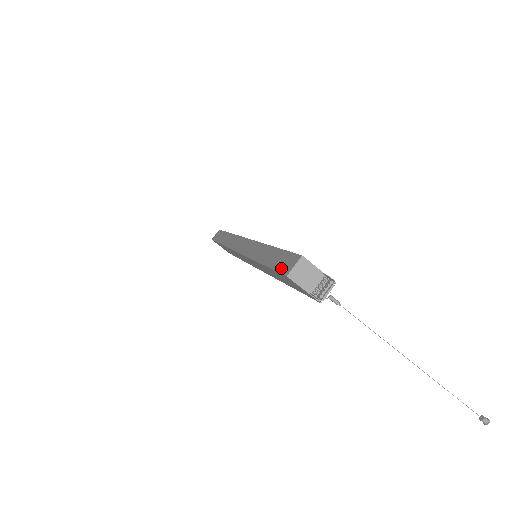
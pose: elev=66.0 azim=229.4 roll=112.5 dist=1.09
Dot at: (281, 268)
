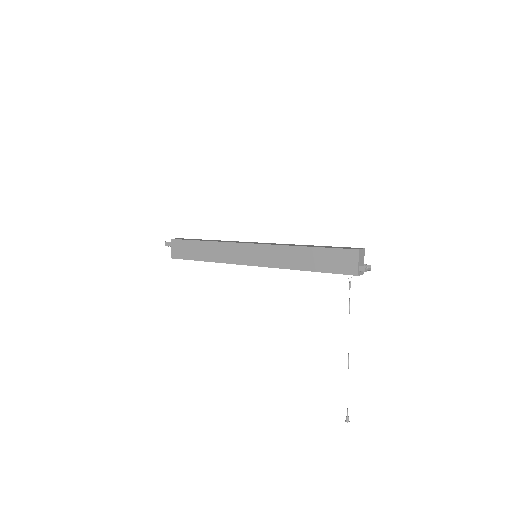
Dot at: (346, 248)
